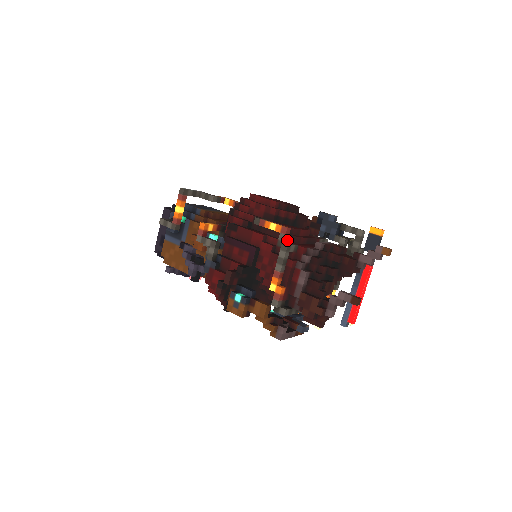
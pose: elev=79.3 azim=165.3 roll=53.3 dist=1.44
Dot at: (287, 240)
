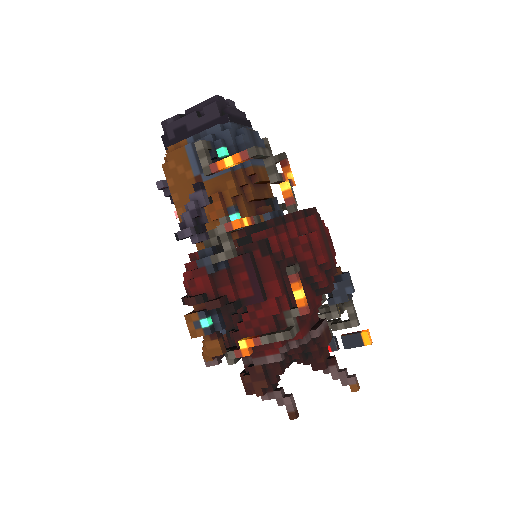
Dot at: (296, 314)
